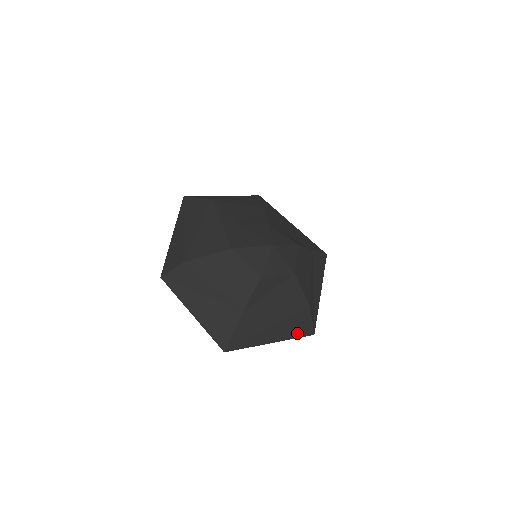
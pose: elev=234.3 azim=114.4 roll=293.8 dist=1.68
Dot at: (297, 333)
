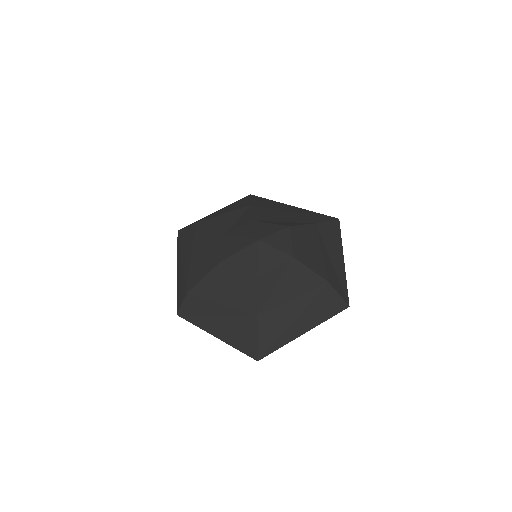
Dot at: (328, 313)
